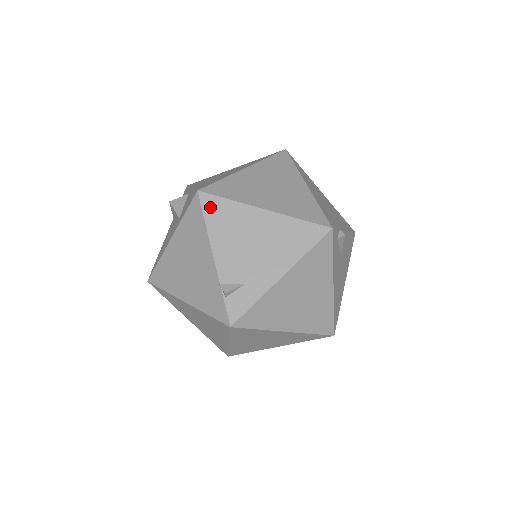
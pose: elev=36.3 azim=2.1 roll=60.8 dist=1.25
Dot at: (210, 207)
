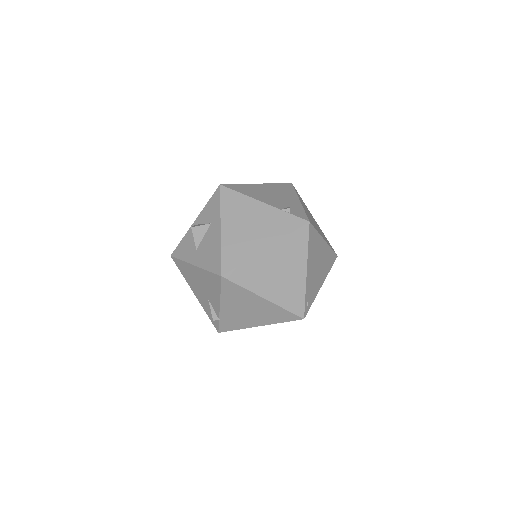
Dot at: (234, 188)
